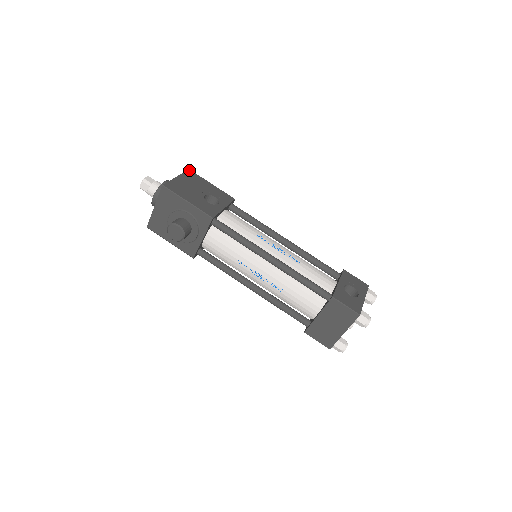
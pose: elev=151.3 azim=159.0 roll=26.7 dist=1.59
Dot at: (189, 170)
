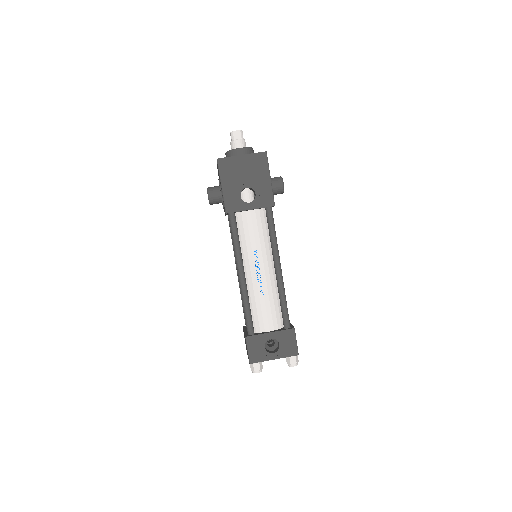
Dot at: (265, 152)
